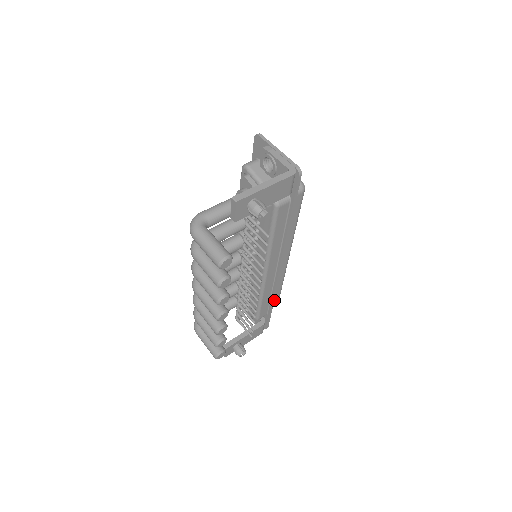
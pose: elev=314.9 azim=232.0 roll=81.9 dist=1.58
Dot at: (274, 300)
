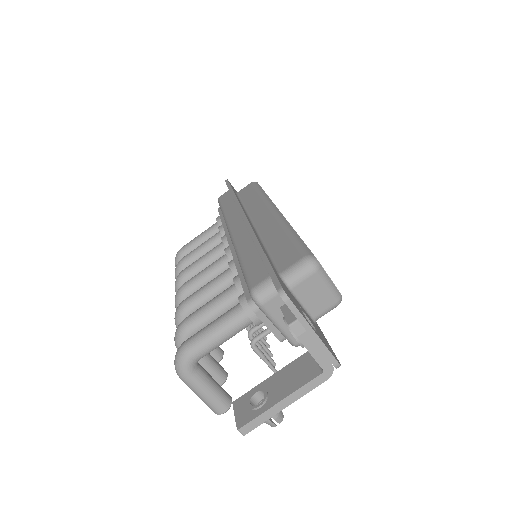
Dot at: occluded
